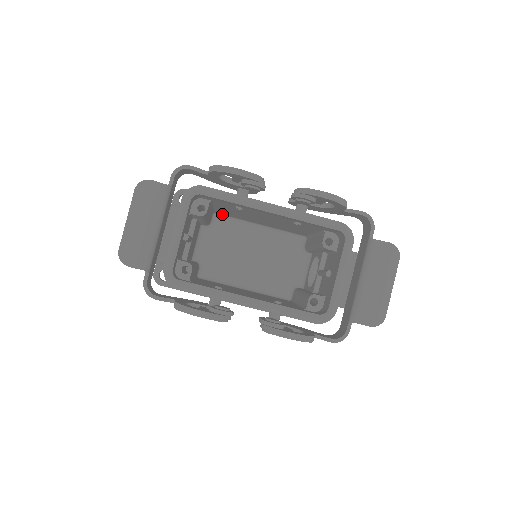
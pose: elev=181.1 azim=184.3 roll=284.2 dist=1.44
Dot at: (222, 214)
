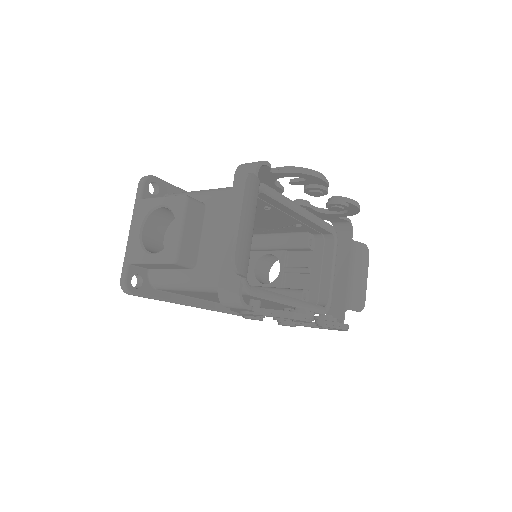
Dot at: occluded
